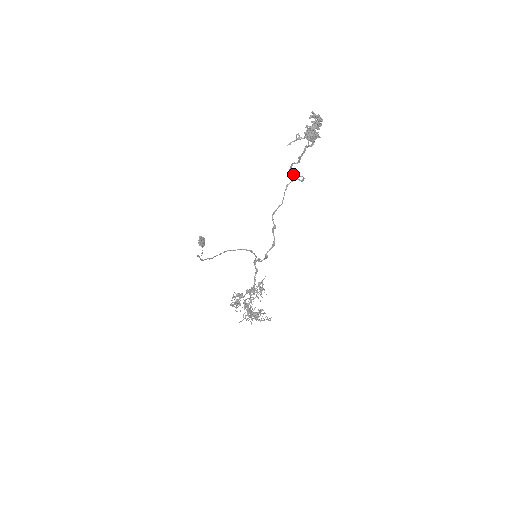
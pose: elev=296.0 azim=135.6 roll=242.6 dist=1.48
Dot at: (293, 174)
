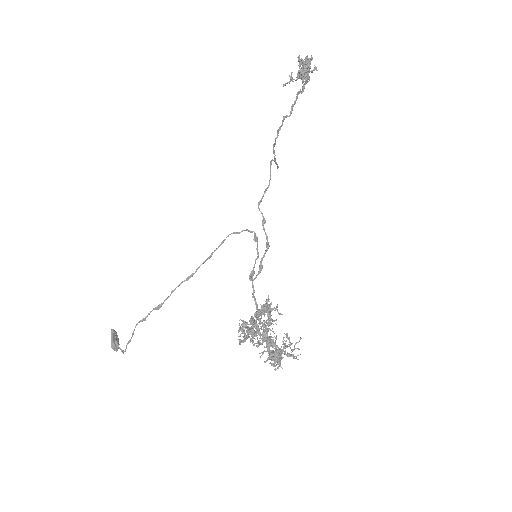
Dot at: (273, 150)
